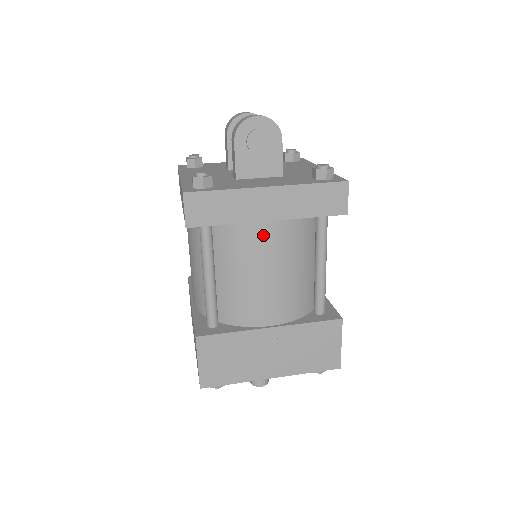
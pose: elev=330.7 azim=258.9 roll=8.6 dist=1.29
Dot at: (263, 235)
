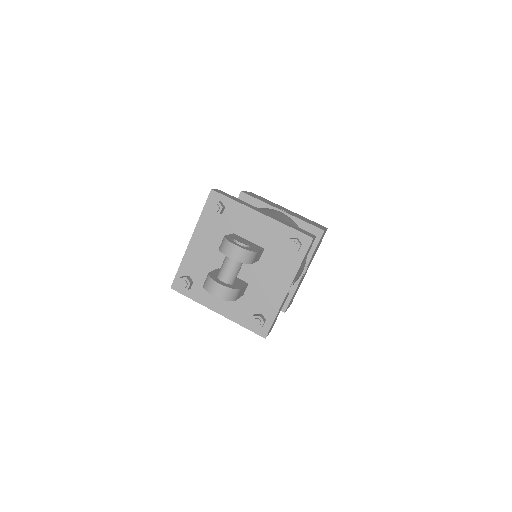
Dot at: occluded
